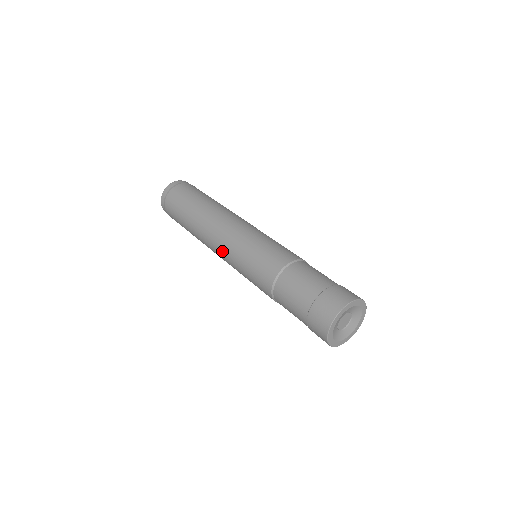
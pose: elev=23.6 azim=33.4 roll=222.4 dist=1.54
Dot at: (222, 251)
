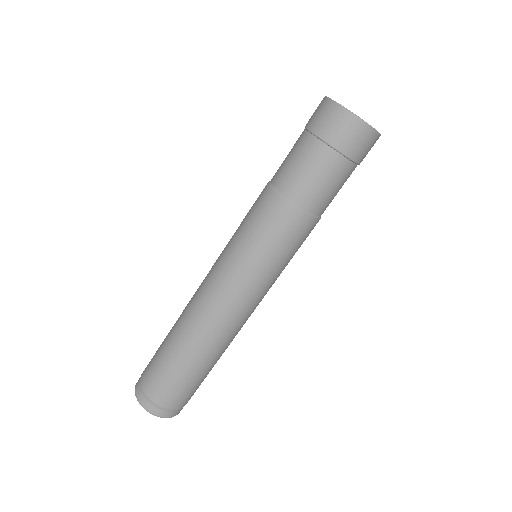
Dot at: (220, 282)
